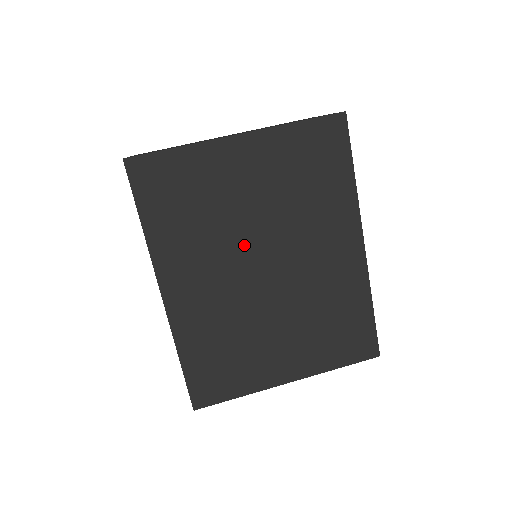
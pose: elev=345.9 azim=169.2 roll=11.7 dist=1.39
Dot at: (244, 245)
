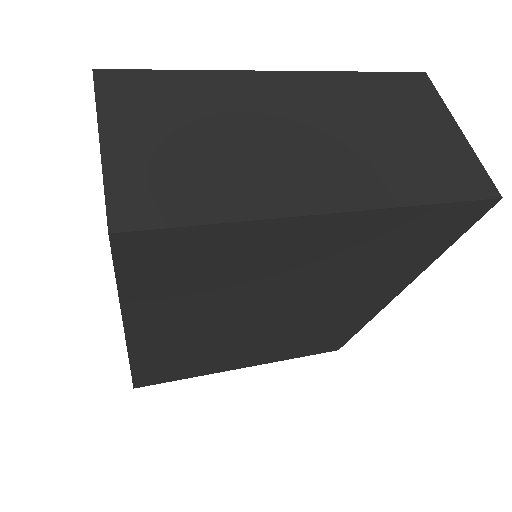
Dot at: (259, 304)
